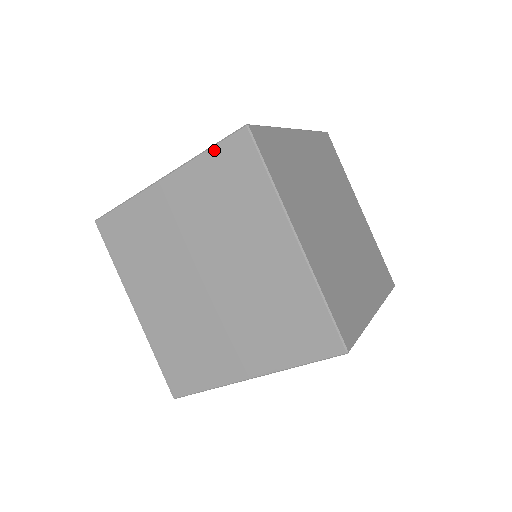
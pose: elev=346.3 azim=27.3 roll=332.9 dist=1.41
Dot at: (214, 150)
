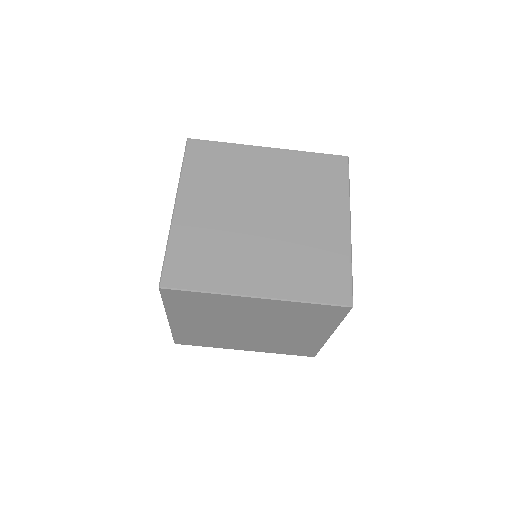
Dot at: (166, 302)
